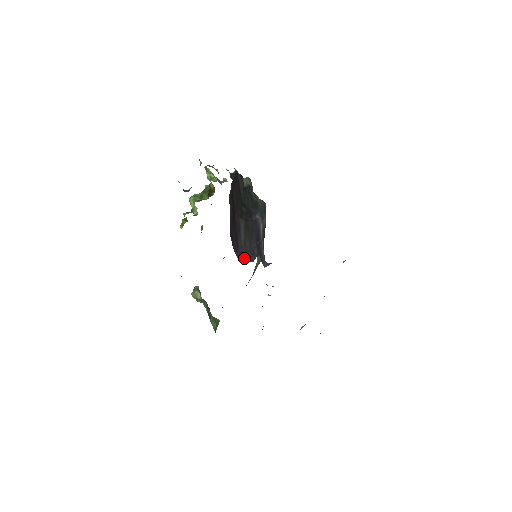
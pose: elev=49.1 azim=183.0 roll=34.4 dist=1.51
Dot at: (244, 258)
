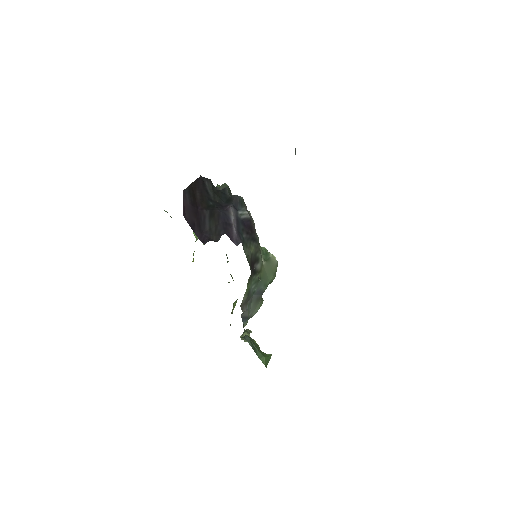
Dot at: (208, 240)
